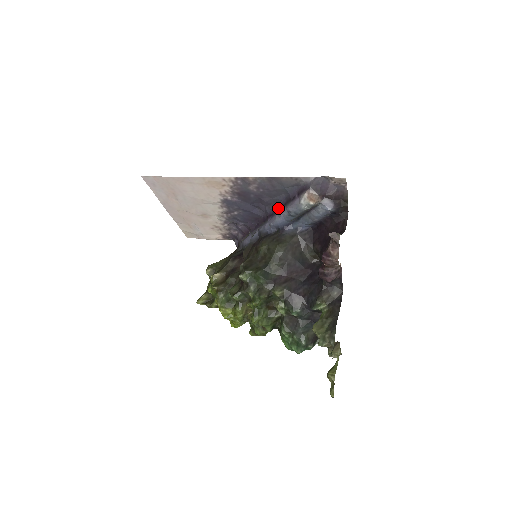
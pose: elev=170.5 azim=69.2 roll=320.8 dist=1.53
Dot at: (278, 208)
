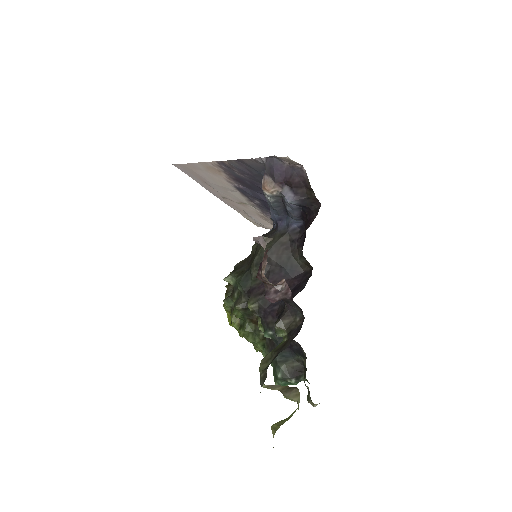
Dot at: occluded
